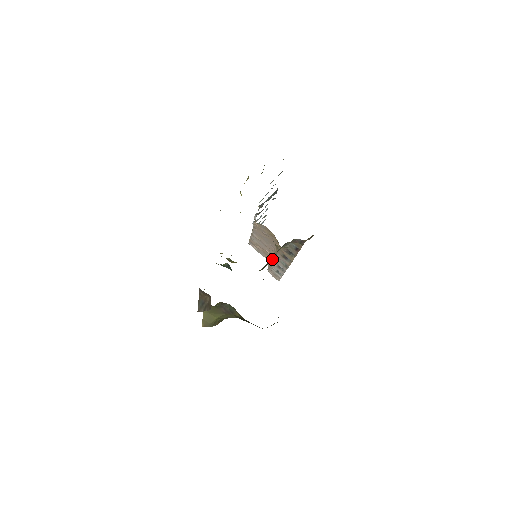
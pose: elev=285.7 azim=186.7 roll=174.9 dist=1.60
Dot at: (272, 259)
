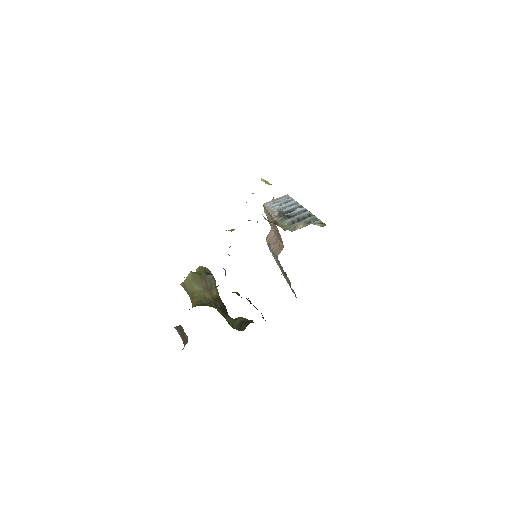
Dot at: (274, 238)
